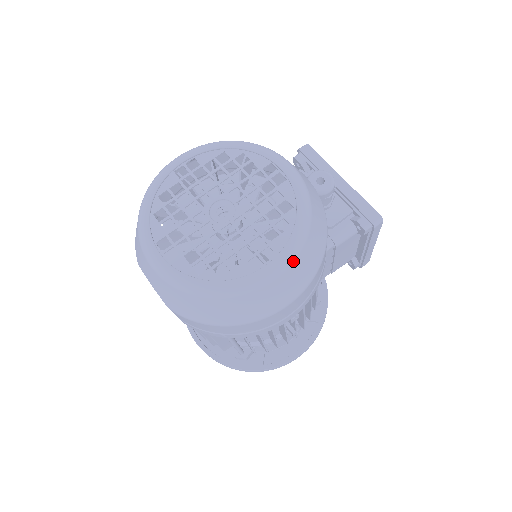
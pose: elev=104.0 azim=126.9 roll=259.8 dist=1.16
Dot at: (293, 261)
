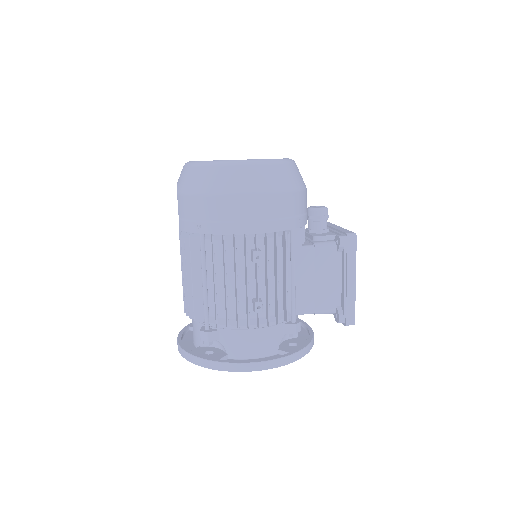
Dot at: (263, 164)
